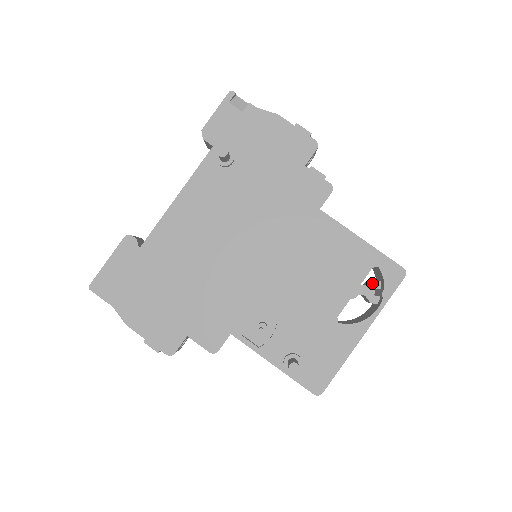
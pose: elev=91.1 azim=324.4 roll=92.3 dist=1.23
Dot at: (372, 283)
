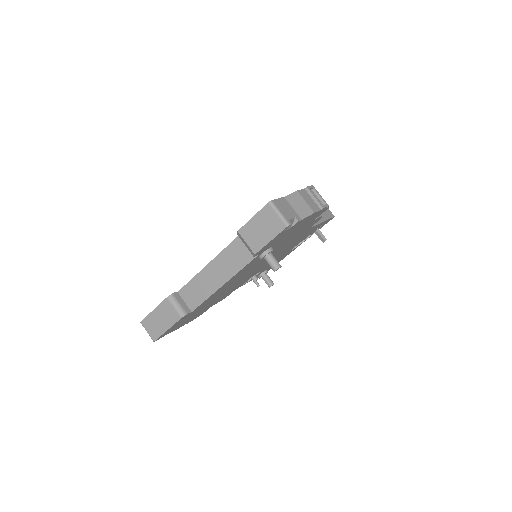
Dot at: (316, 230)
